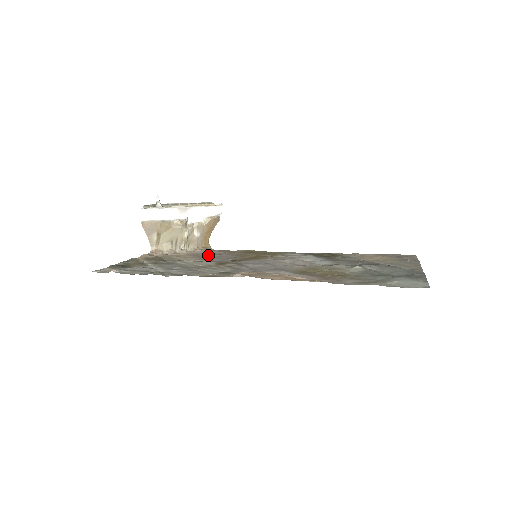
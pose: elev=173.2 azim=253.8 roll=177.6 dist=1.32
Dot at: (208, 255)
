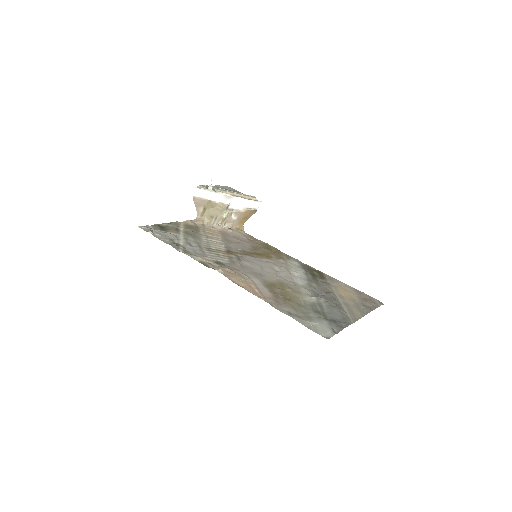
Dot at: (232, 238)
